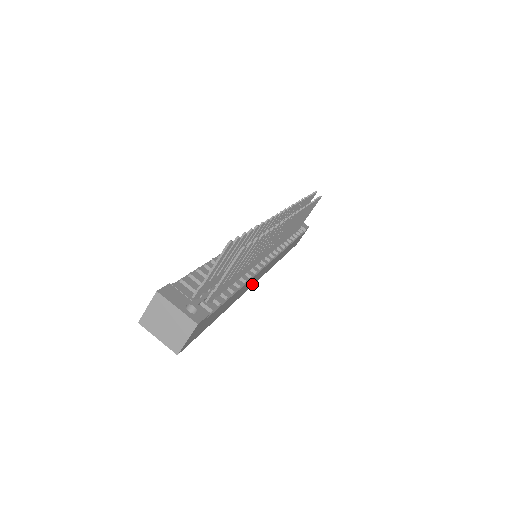
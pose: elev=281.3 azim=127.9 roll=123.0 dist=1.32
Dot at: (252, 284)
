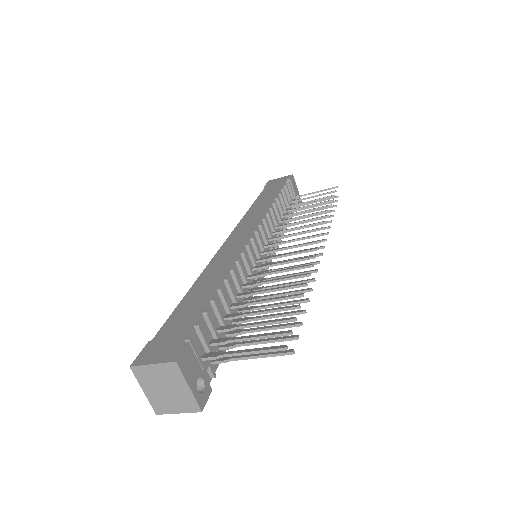
Dot at: occluded
